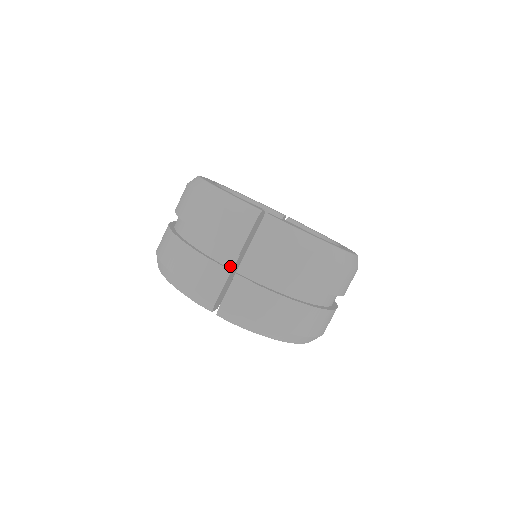
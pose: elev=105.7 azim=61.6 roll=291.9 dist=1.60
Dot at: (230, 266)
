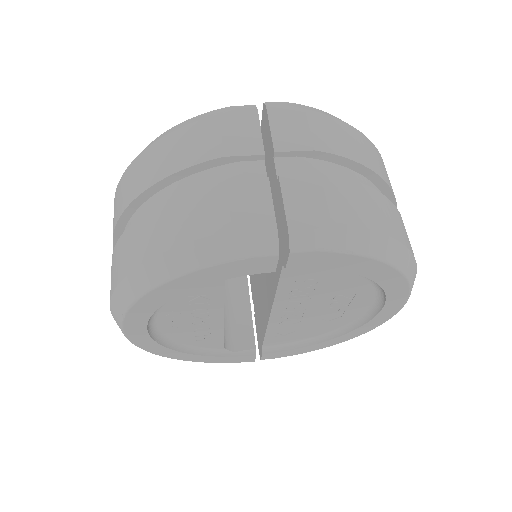
Dot at: (261, 179)
